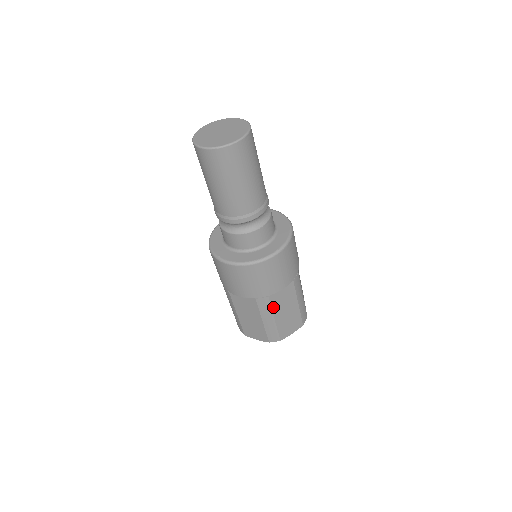
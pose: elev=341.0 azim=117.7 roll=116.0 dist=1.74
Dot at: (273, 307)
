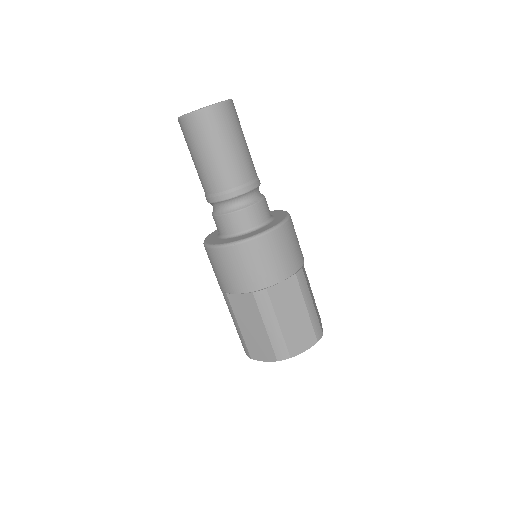
Dot at: (275, 305)
